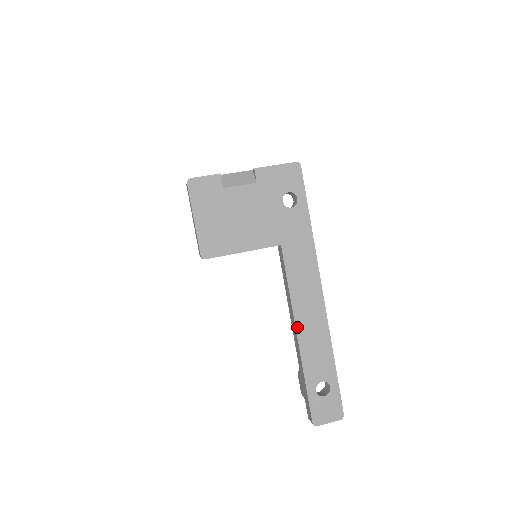
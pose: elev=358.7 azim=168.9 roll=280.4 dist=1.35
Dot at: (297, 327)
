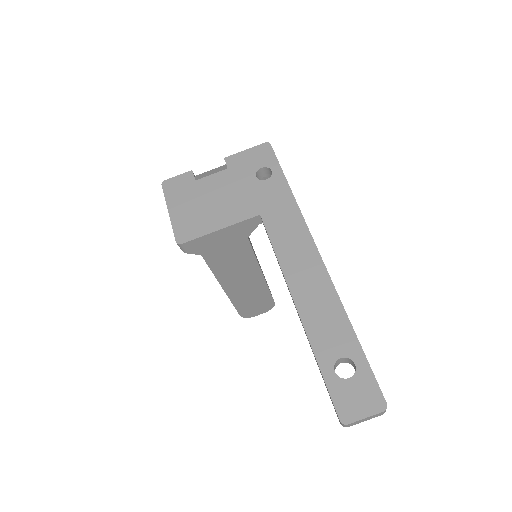
Dot at: (293, 294)
